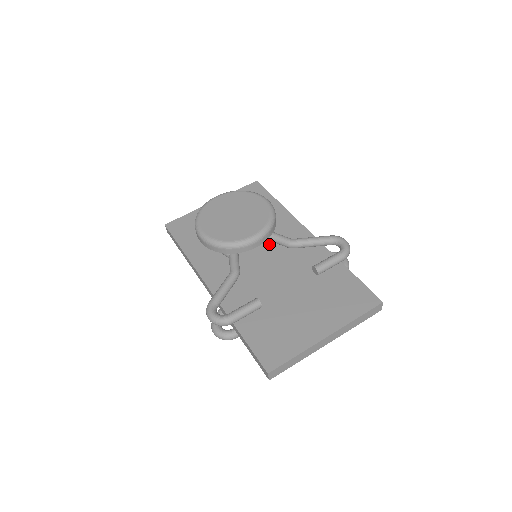
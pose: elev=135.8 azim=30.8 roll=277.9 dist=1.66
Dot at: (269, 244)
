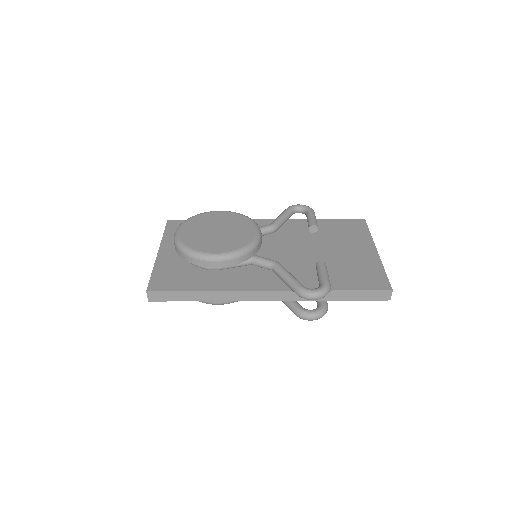
Dot at: occluded
